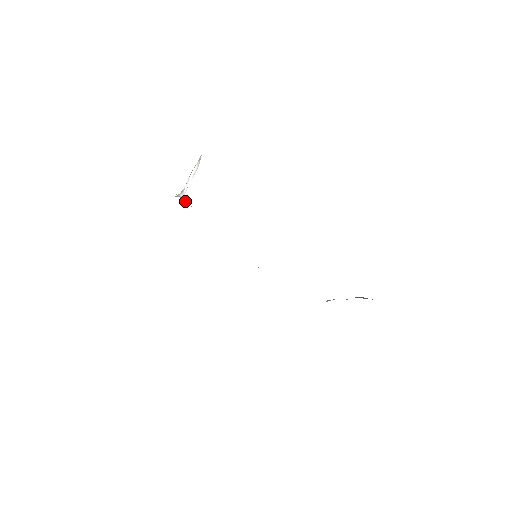
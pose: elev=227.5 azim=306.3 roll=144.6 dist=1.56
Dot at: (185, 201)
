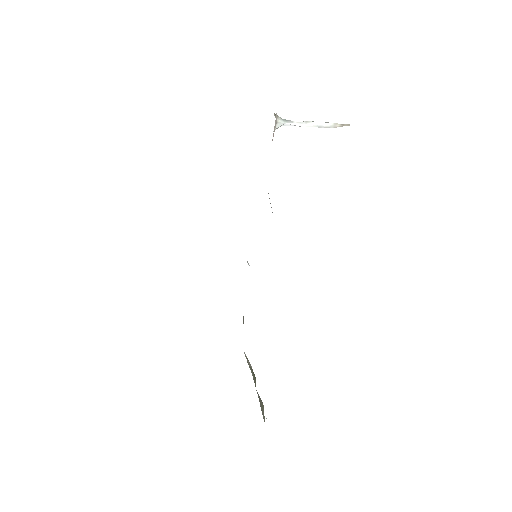
Dot at: occluded
